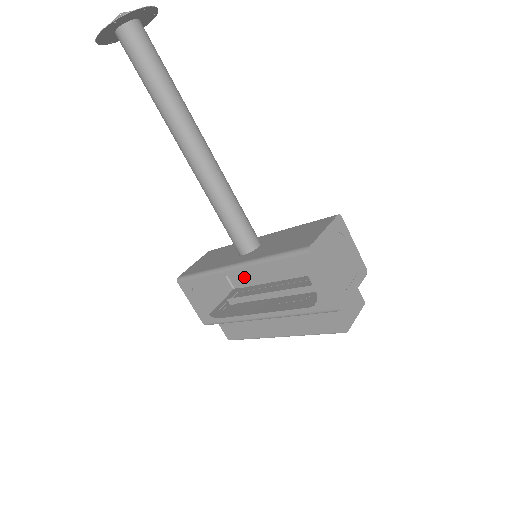
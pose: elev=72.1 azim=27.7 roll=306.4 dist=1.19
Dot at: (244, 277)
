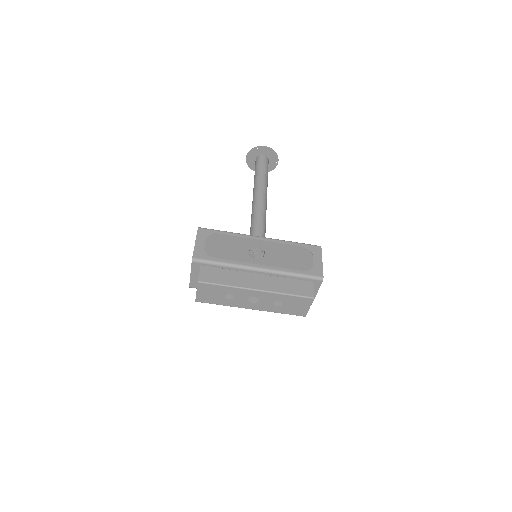
Dot at: occluded
